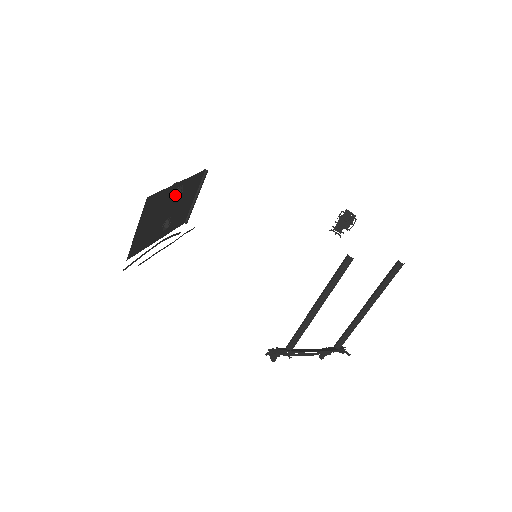
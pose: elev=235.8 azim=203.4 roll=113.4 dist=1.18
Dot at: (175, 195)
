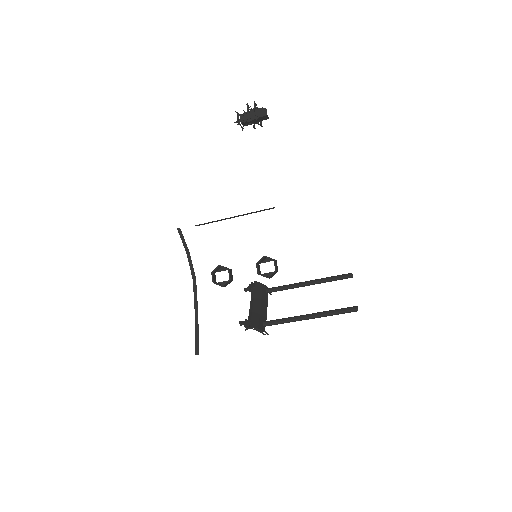
Dot at: (258, 264)
